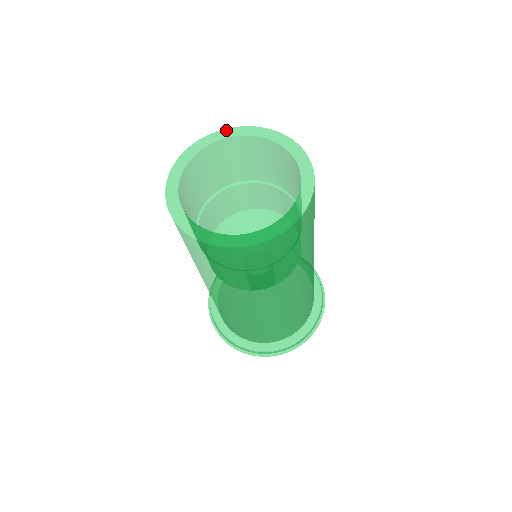
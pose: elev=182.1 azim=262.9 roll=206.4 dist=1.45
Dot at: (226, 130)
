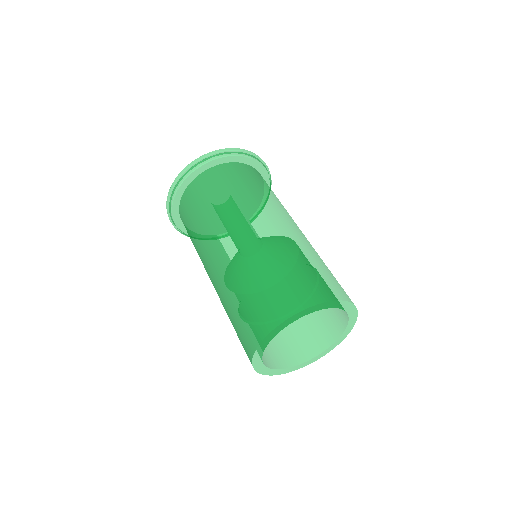
Dot at: (309, 309)
